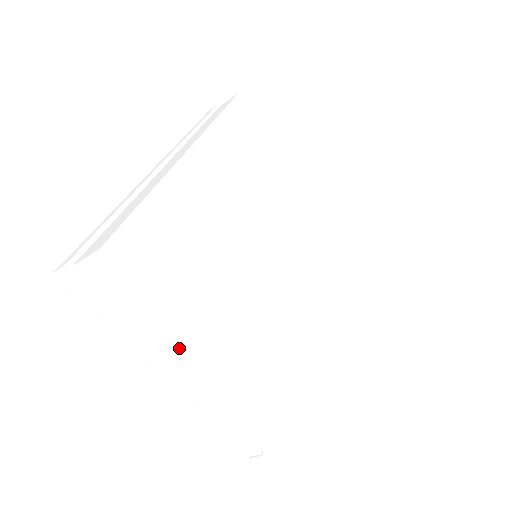
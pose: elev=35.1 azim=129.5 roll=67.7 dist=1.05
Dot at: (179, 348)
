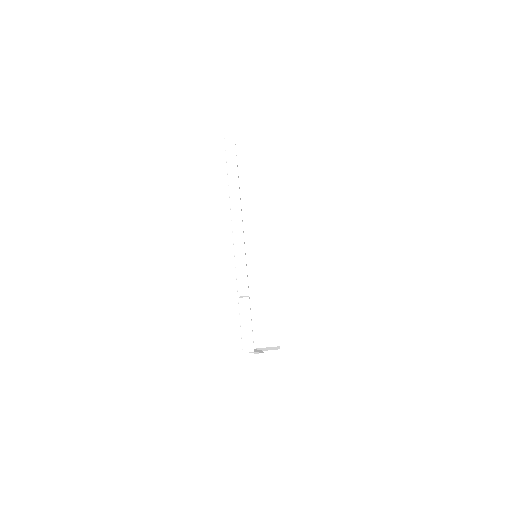
Dot at: (254, 199)
